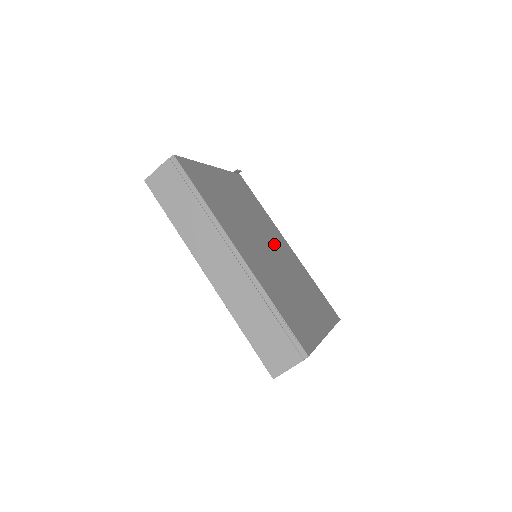
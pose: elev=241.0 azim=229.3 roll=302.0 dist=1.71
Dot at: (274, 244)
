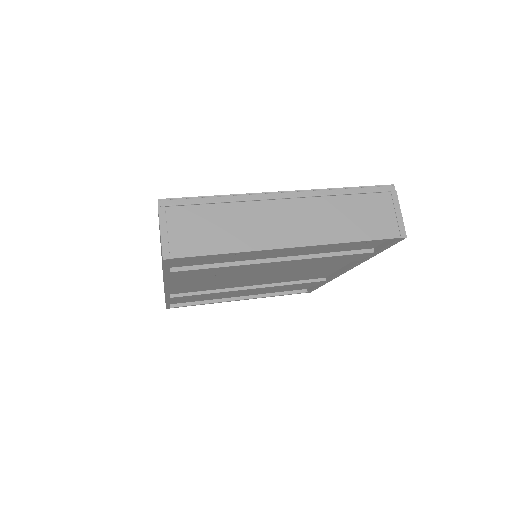
Dot at: occluded
